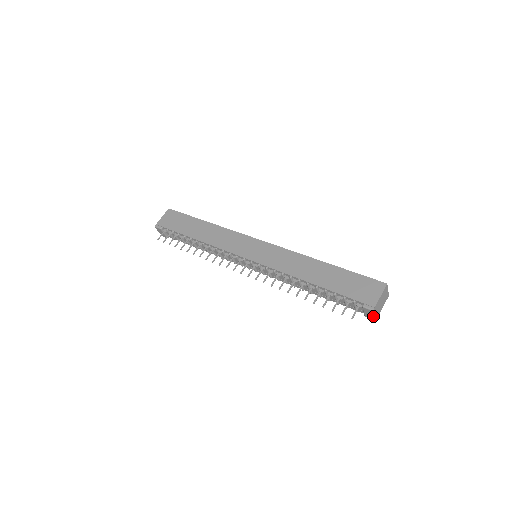
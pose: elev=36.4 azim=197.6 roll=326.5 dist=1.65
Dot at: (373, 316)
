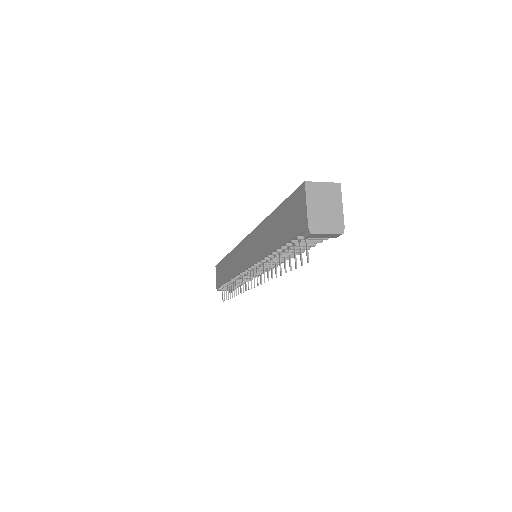
Dot at: (328, 235)
